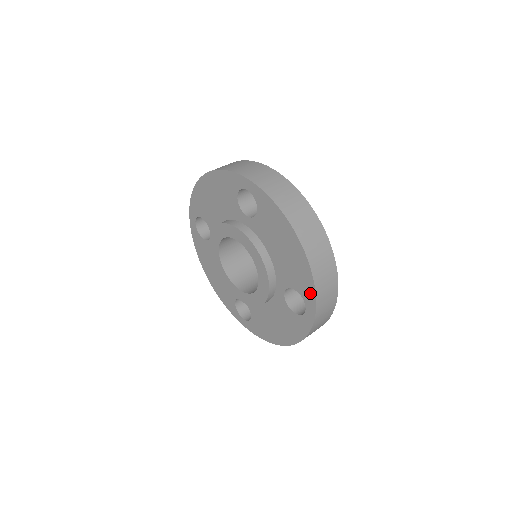
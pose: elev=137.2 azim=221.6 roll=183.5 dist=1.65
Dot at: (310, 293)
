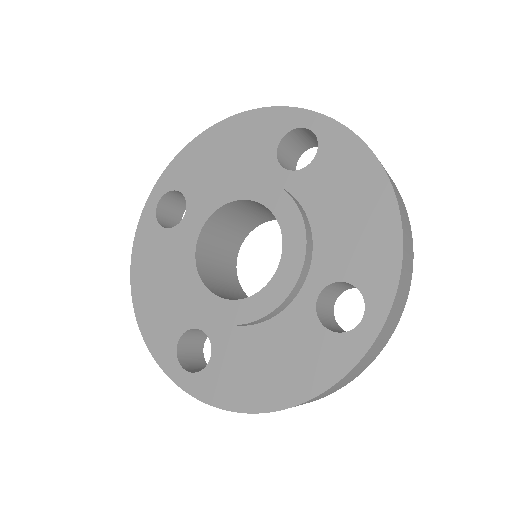
Dot at: (386, 282)
